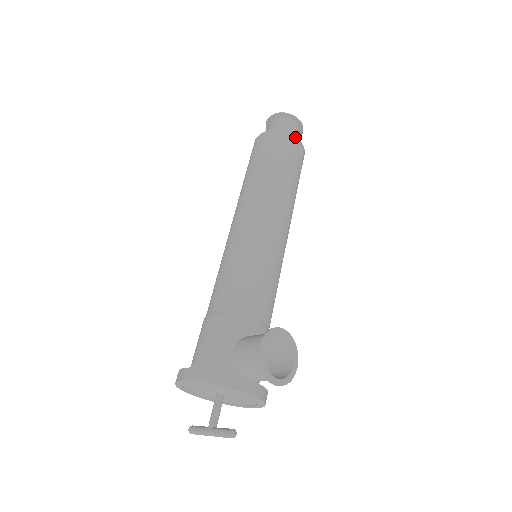
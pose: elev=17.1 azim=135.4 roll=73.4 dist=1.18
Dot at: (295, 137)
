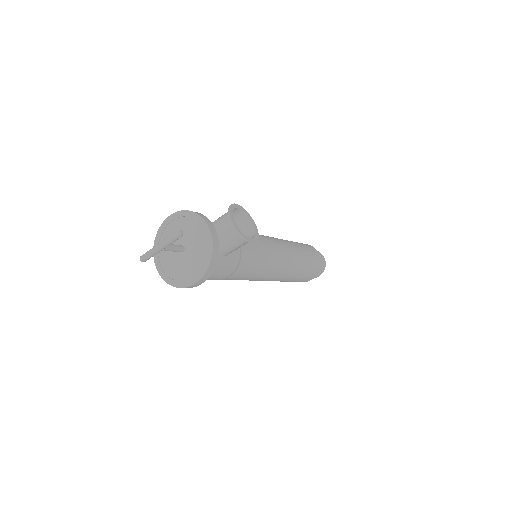
Dot at: (317, 251)
